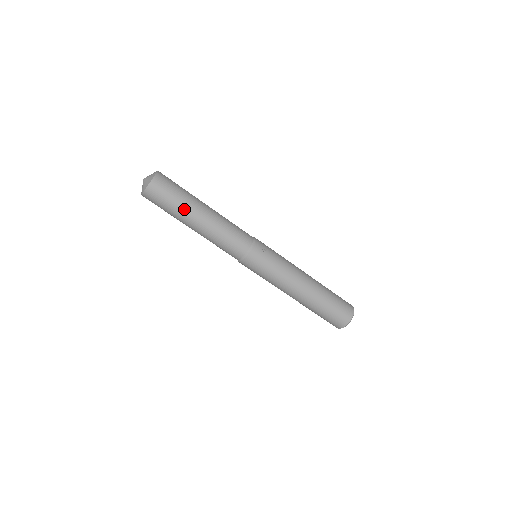
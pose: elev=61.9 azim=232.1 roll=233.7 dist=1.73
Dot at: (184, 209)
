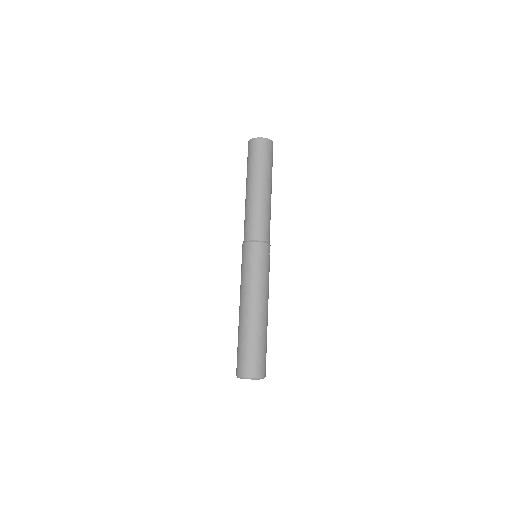
Dot at: (265, 173)
